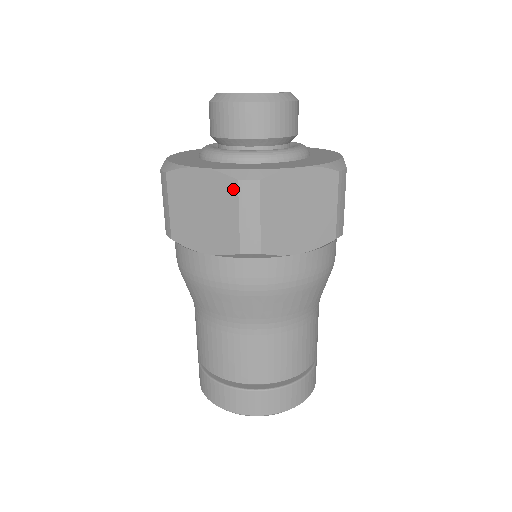
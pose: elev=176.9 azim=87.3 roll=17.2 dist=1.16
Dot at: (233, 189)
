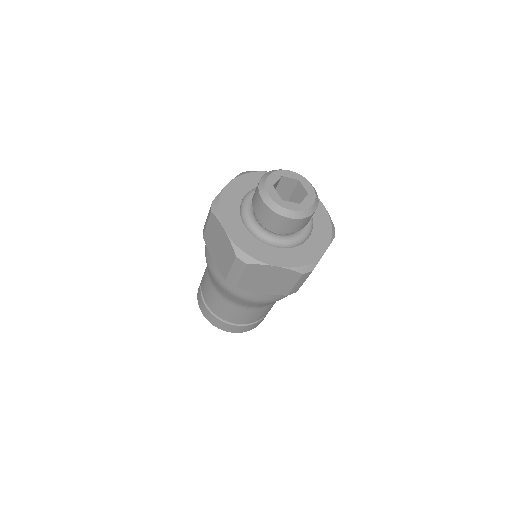
Dot at: (297, 276)
